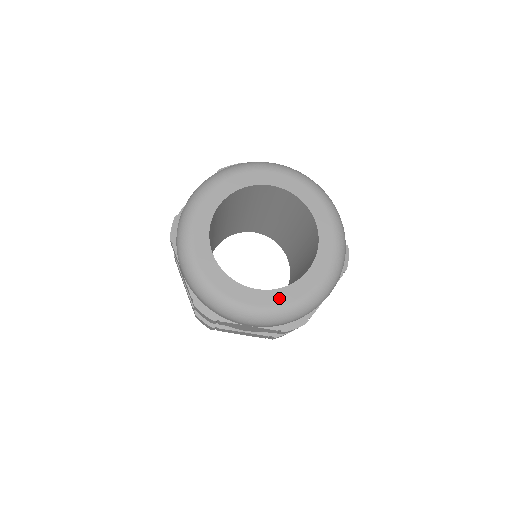
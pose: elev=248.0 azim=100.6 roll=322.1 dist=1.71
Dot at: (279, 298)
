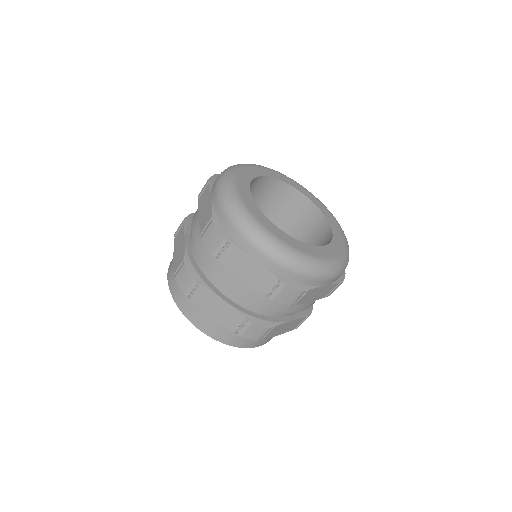
Dot at: (296, 244)
